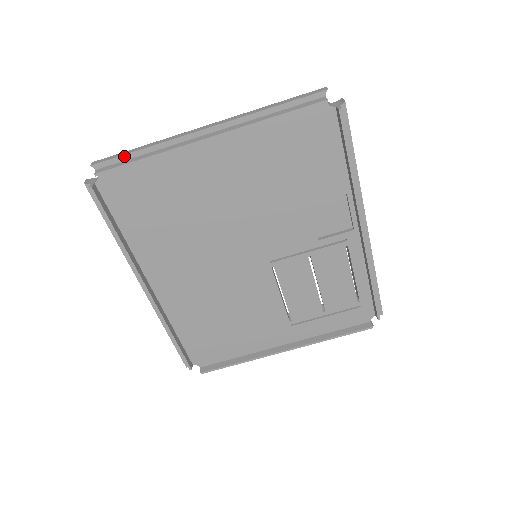
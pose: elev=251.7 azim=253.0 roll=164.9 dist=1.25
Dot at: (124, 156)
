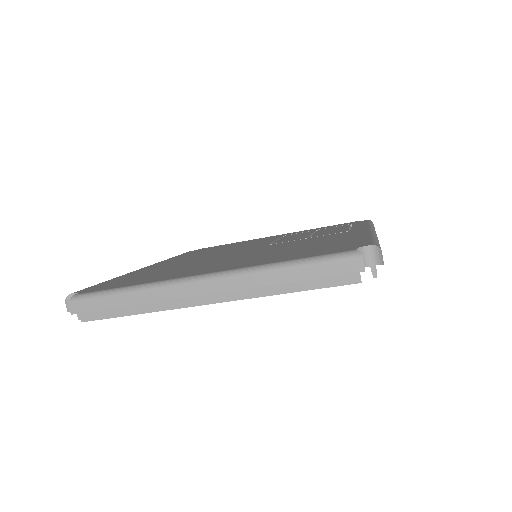
Dot at: (109, 309)
